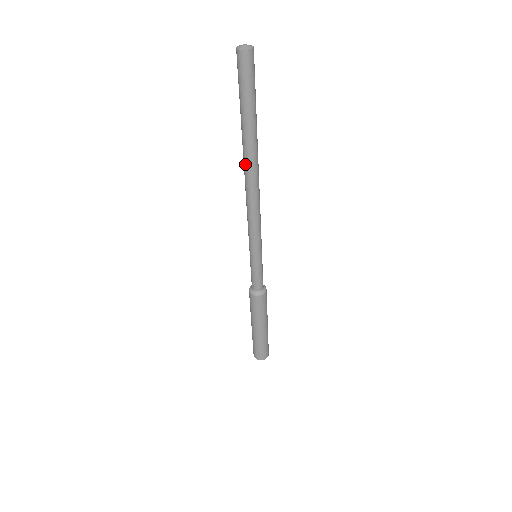
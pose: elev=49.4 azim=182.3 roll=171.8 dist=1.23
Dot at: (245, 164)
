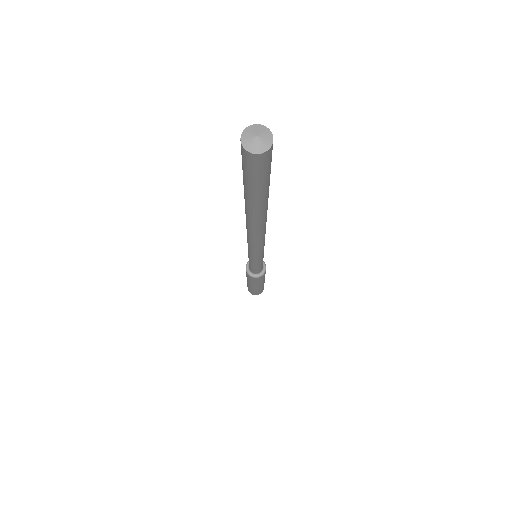
Dot at: (246, 218)
